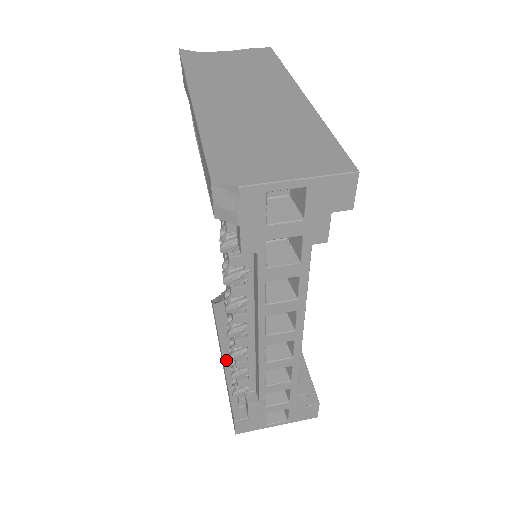
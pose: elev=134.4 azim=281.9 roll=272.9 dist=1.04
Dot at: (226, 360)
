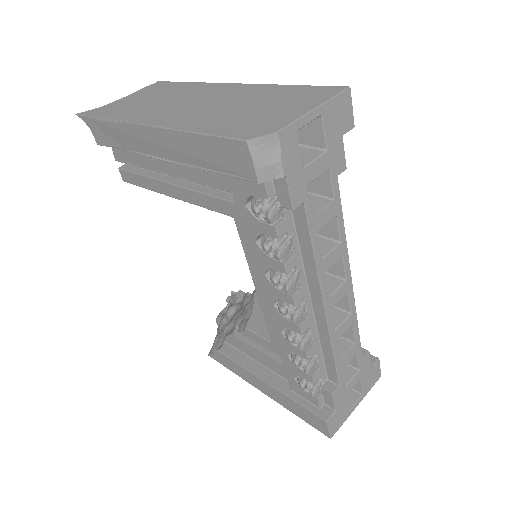
Dot at: (273, 383)
